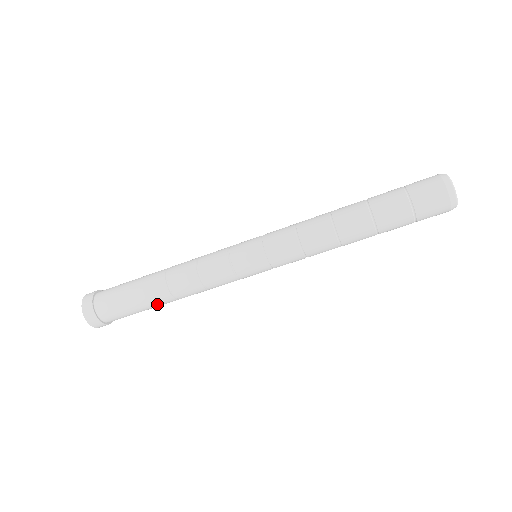
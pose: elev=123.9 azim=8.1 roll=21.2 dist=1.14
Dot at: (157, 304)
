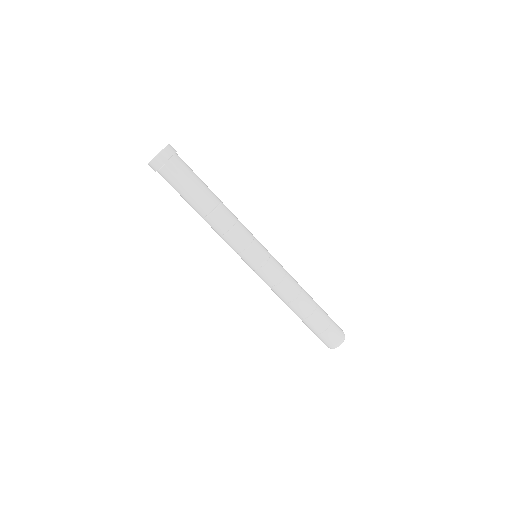
Dot at: (192, 206)
